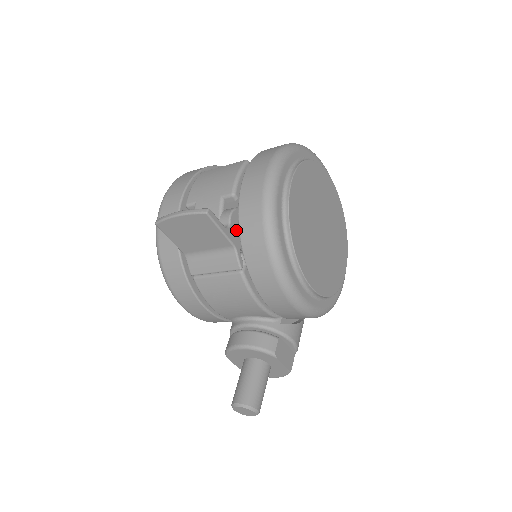
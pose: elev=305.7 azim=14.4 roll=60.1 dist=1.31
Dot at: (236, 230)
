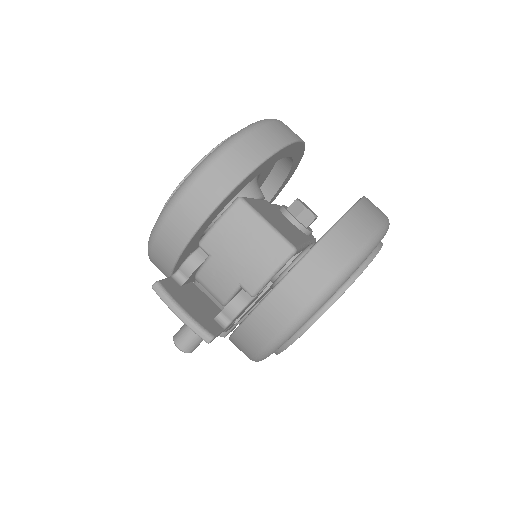
Dot at: (236, 318)
